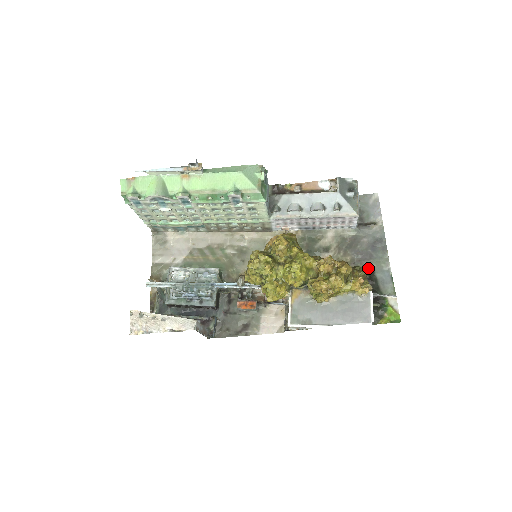
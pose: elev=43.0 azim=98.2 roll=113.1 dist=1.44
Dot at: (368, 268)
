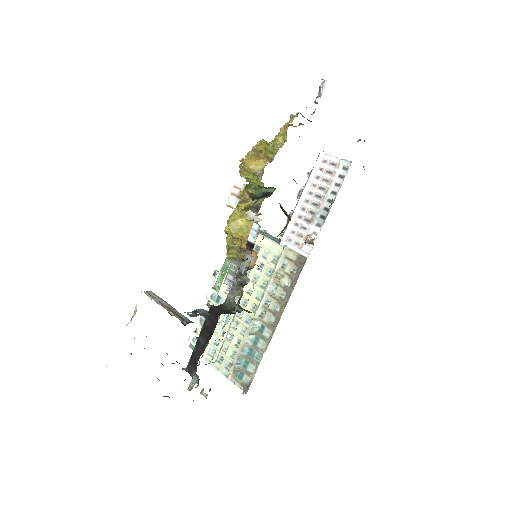
Dot at: occluded
